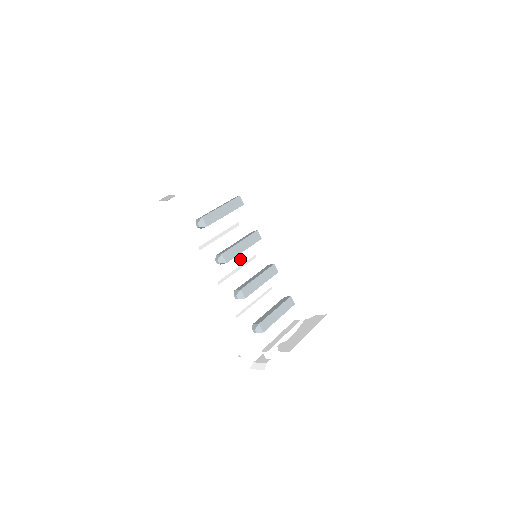
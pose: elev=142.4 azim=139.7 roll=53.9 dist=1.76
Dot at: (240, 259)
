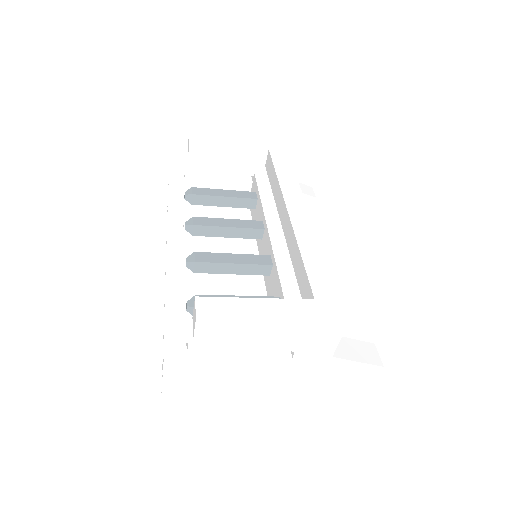
Dot at: occluded
